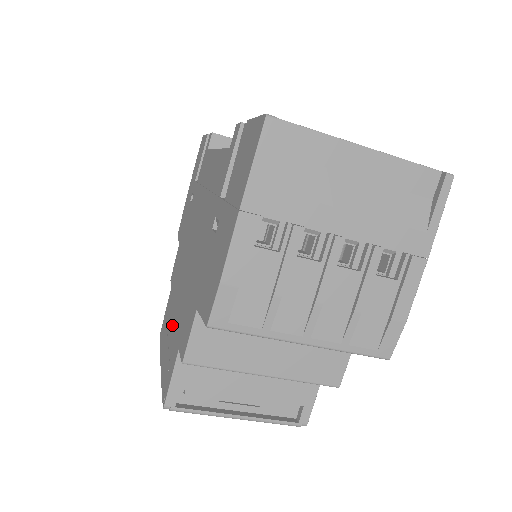
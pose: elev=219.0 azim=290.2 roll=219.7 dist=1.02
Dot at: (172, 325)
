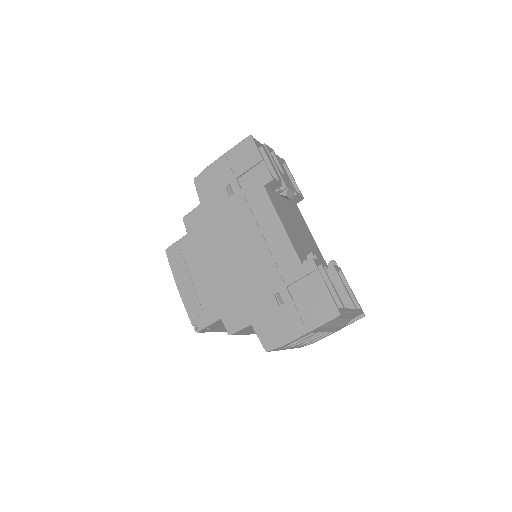
Dot at: (202, 282)
